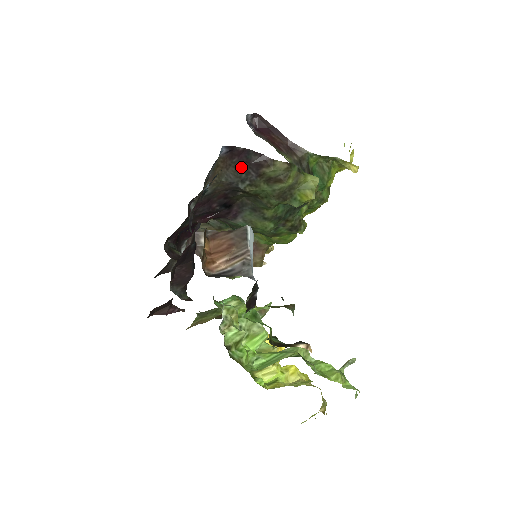
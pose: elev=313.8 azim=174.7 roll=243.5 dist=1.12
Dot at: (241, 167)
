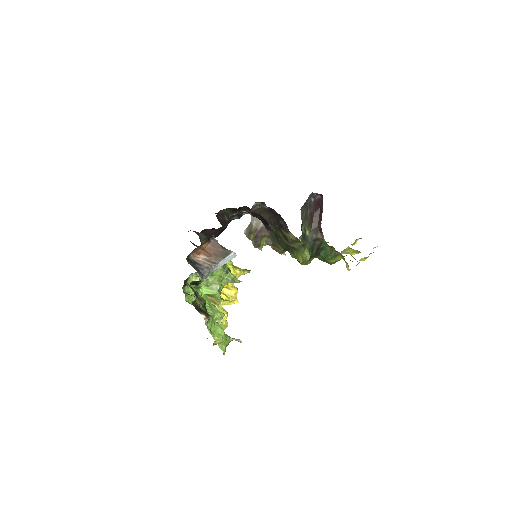
Dot at: (273, 219)
